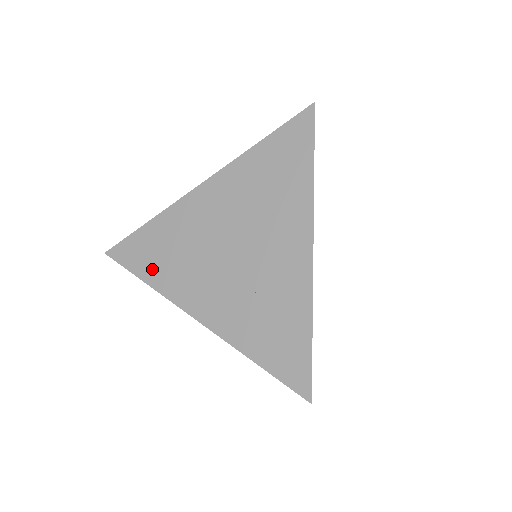
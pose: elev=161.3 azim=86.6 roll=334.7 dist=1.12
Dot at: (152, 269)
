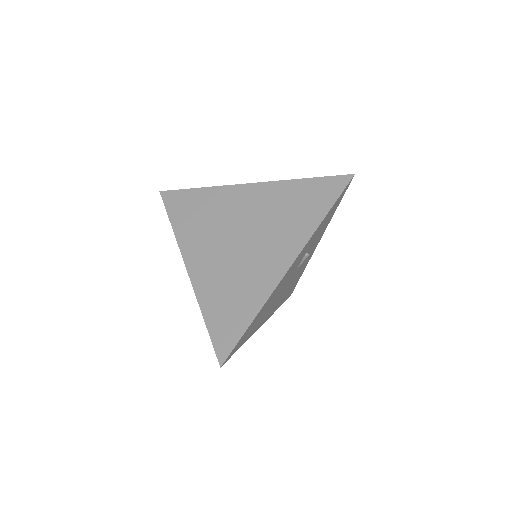
Dot at: (182, 220)
